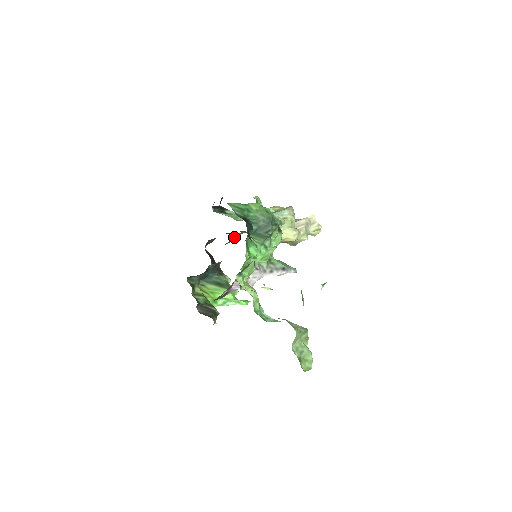
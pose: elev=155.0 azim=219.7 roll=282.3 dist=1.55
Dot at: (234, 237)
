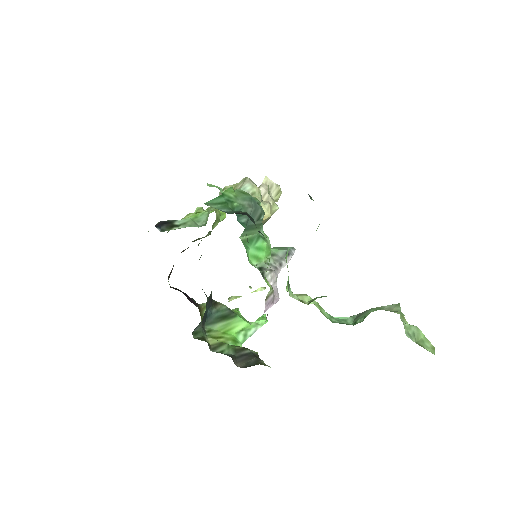
Dot at: occluded
